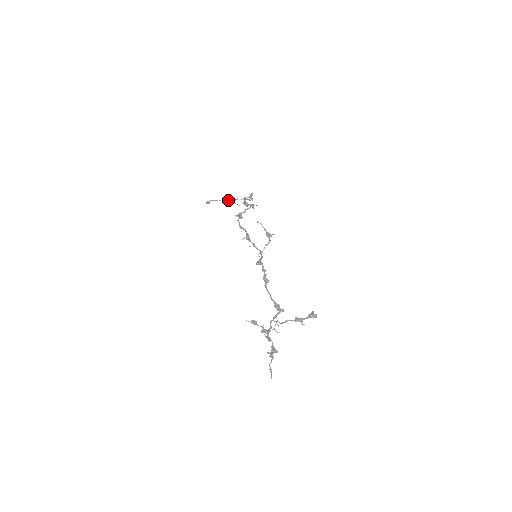
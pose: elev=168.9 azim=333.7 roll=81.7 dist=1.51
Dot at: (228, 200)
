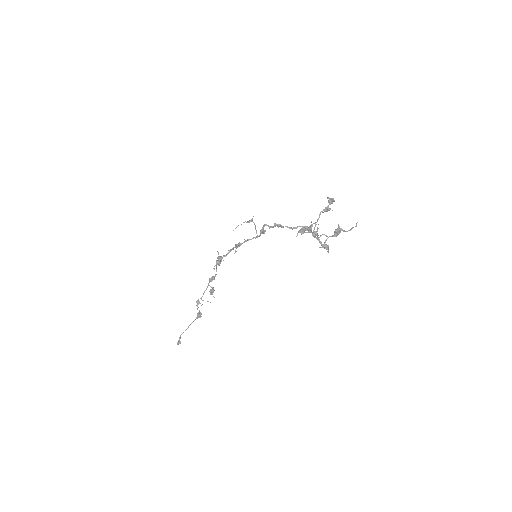
Dot at: (195, 319)
